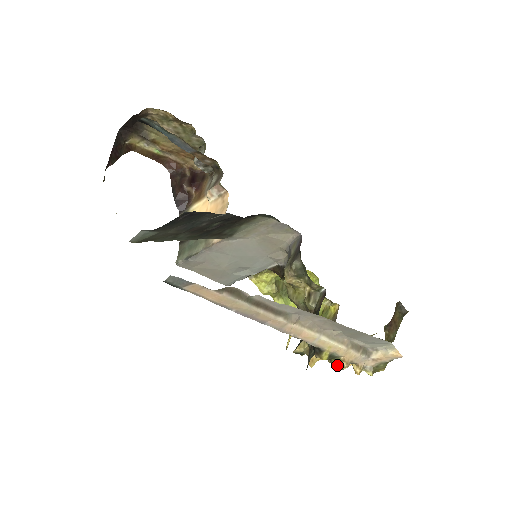
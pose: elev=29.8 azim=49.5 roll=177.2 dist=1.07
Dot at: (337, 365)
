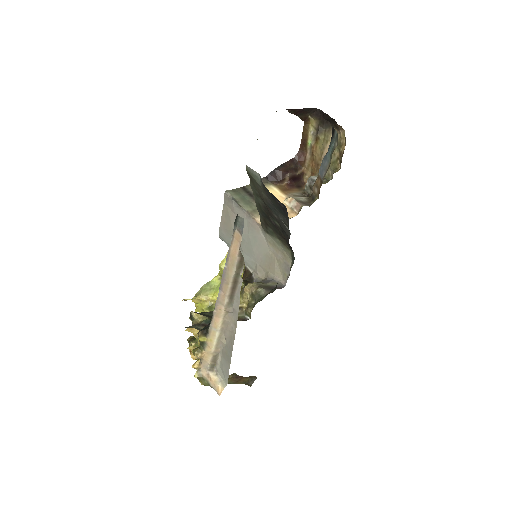
Dot at: (196, 349)
